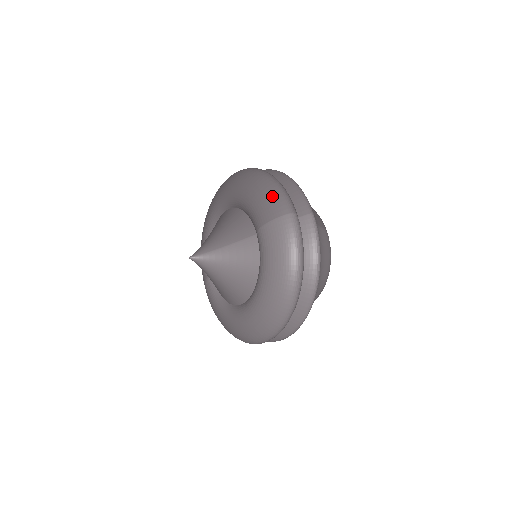
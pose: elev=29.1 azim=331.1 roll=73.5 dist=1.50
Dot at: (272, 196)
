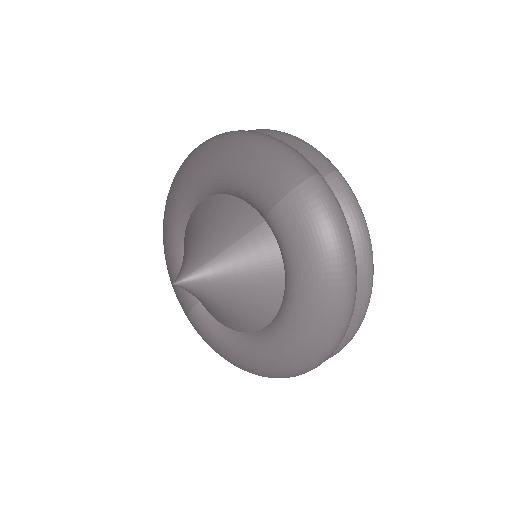
Dot at: (276, 158)
